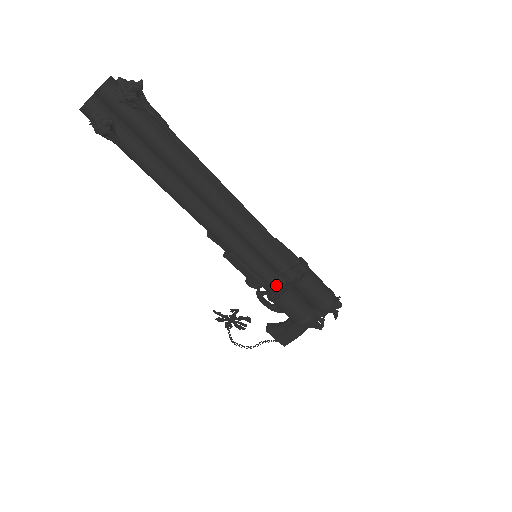
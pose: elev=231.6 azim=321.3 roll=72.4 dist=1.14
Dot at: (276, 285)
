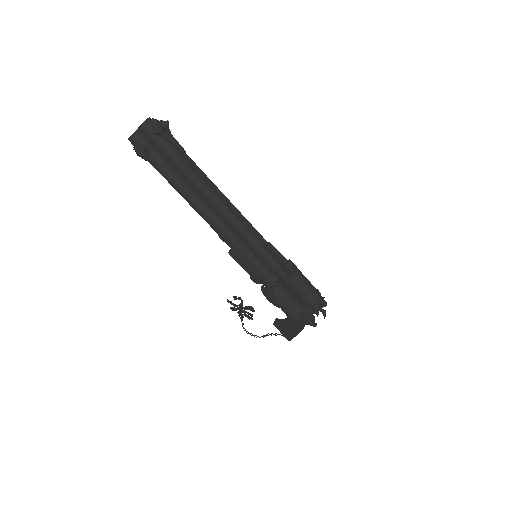
Dot at: (269, 280)
